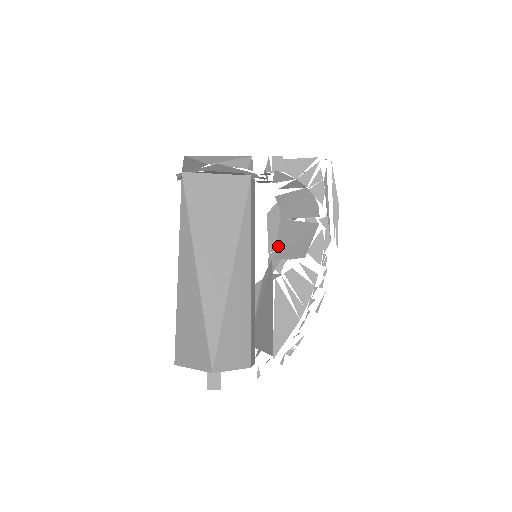
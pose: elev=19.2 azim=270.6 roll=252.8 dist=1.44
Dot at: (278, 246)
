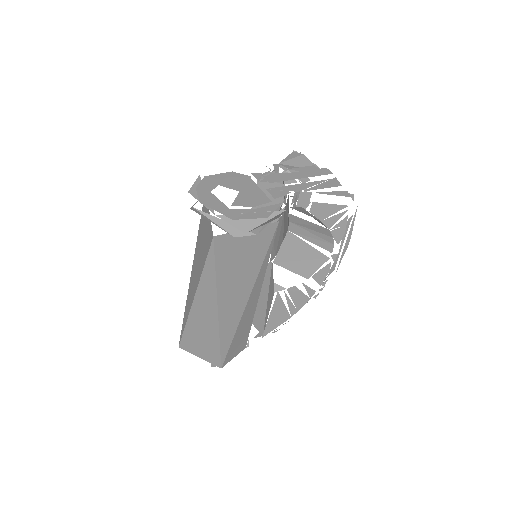
Dot at: (281, 254)
